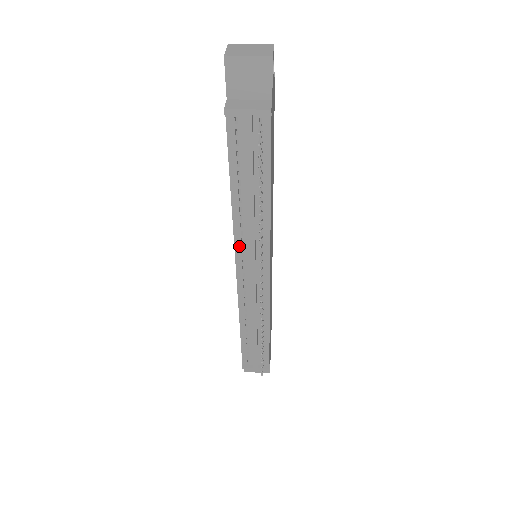
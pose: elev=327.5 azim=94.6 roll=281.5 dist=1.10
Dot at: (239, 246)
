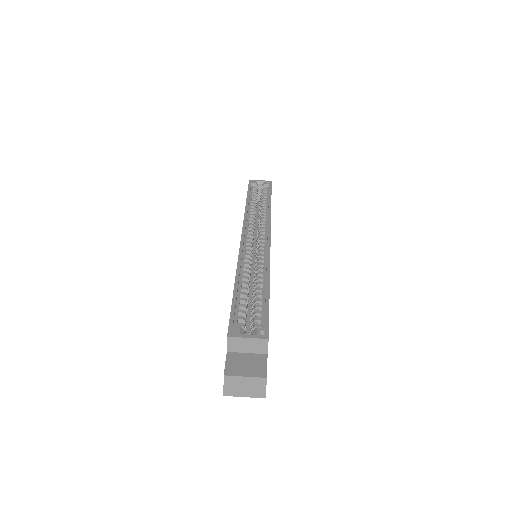
Dot at: occluded
